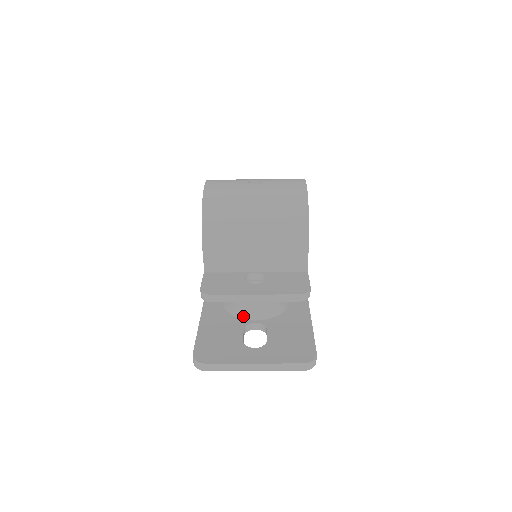
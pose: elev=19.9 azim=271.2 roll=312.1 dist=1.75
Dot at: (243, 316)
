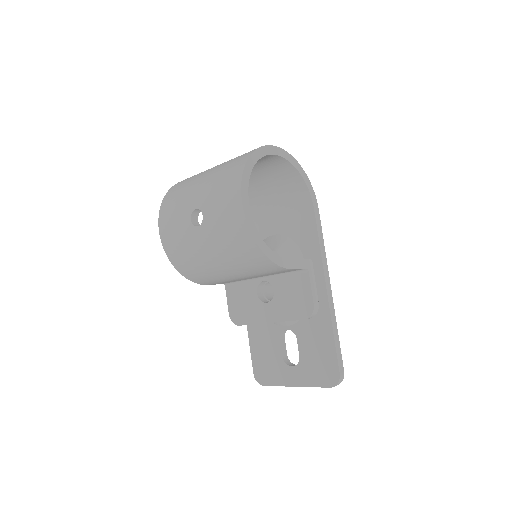
Dot at: (275, 323)
